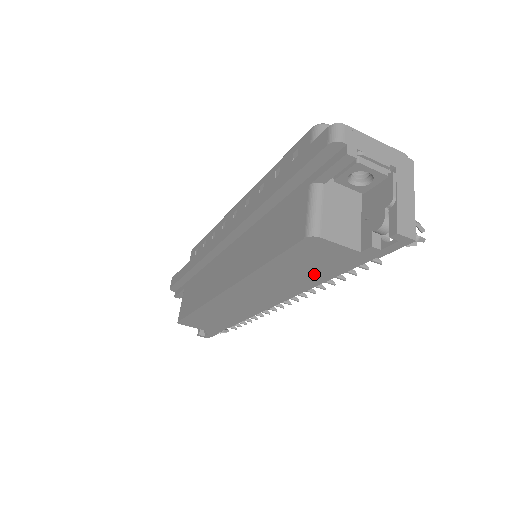
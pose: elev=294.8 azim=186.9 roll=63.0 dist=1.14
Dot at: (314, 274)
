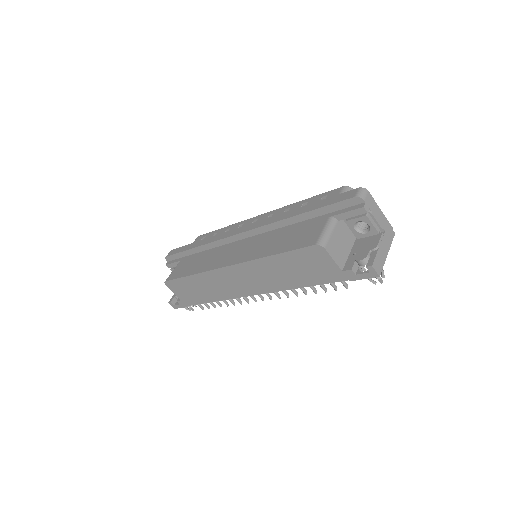
Dot at: (301, 277)
